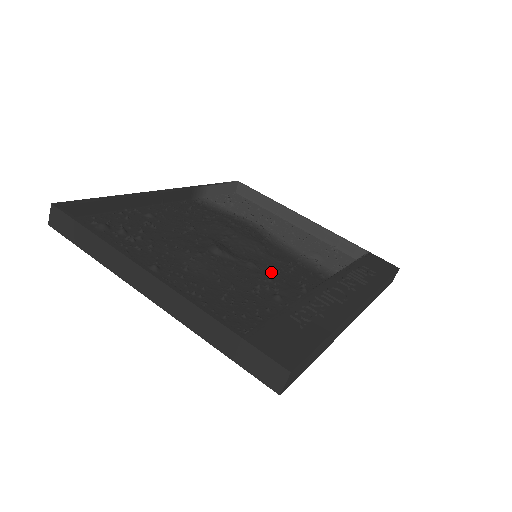
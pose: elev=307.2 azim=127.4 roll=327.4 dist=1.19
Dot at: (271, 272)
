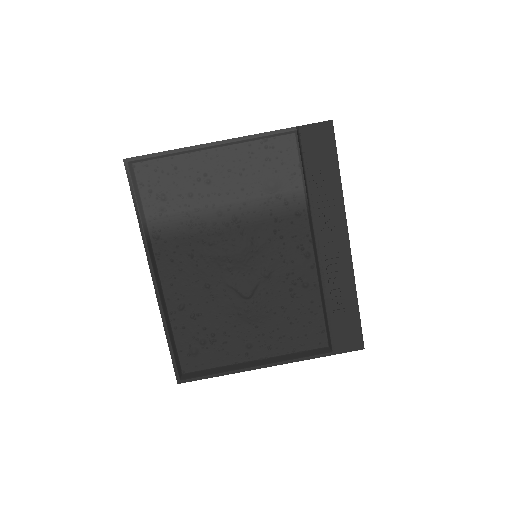
Dot at: (280, 263)
